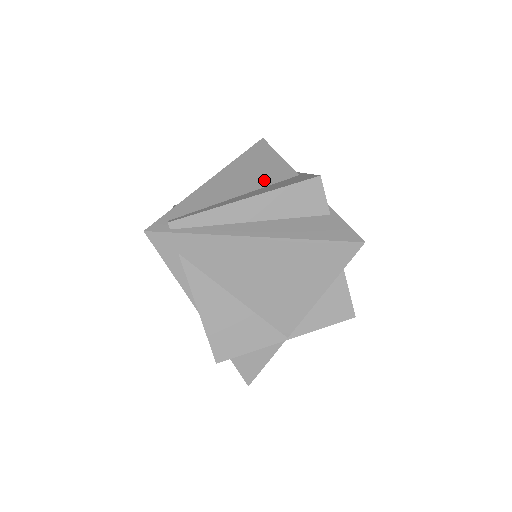
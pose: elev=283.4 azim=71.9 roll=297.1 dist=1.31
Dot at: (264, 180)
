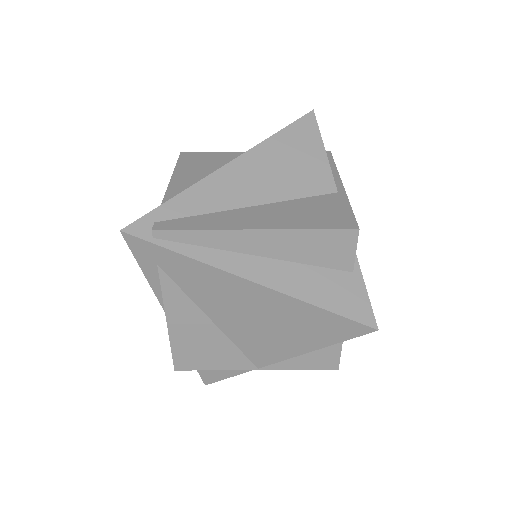
Dot at: (292, 188)
